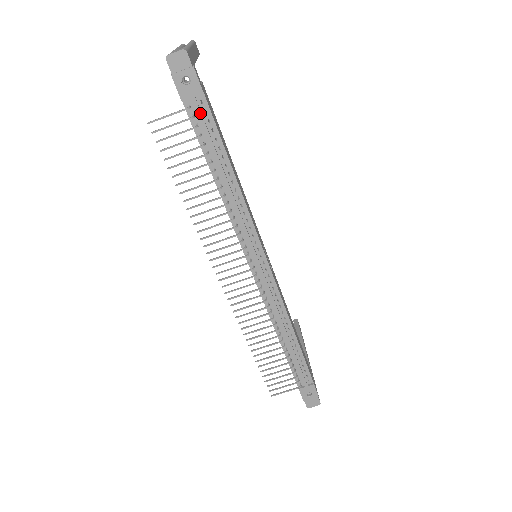
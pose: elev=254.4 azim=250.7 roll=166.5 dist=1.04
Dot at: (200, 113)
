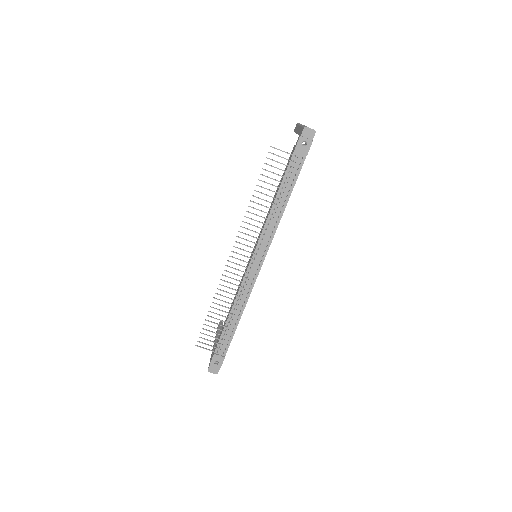
Dot at: (298, 162)
